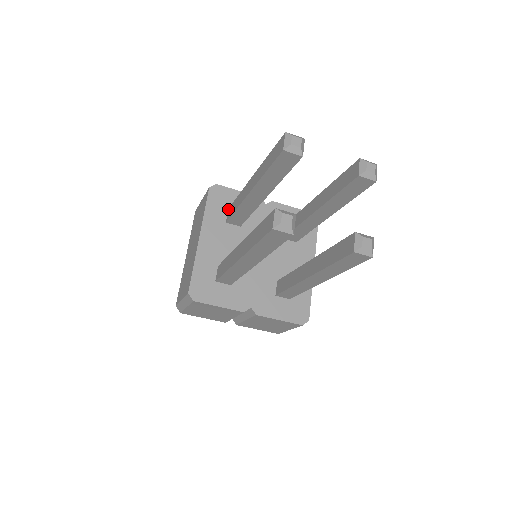
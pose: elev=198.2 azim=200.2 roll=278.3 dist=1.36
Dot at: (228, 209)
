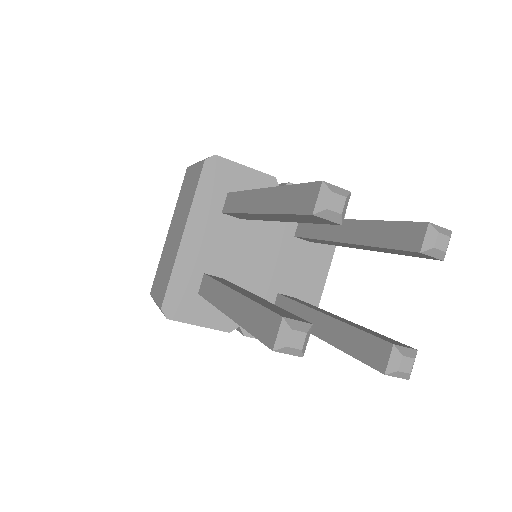
Dot at: (227, 194)
